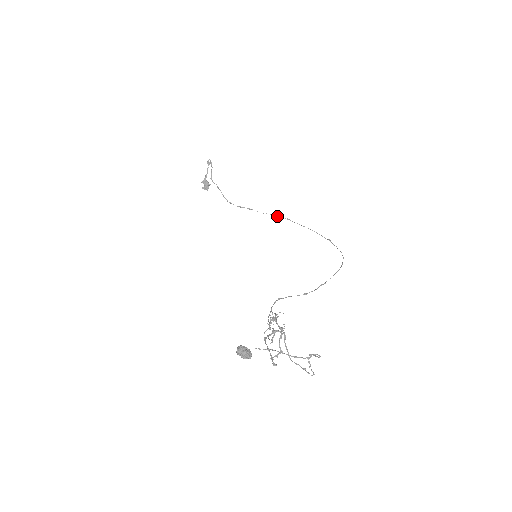
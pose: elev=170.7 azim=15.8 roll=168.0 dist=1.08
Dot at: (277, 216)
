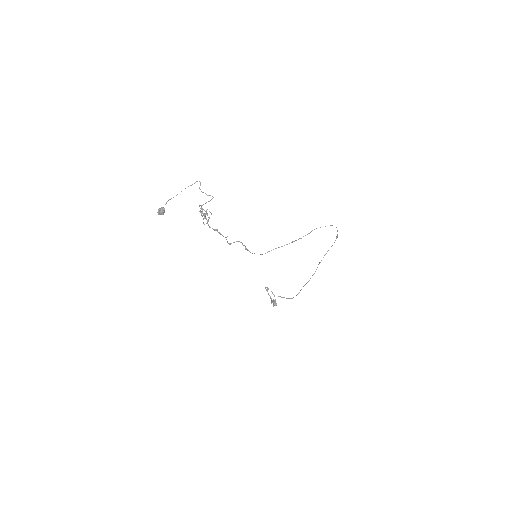
Dot at: occluded
